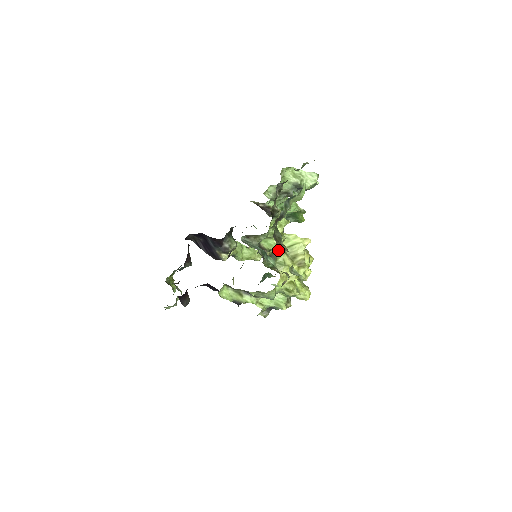
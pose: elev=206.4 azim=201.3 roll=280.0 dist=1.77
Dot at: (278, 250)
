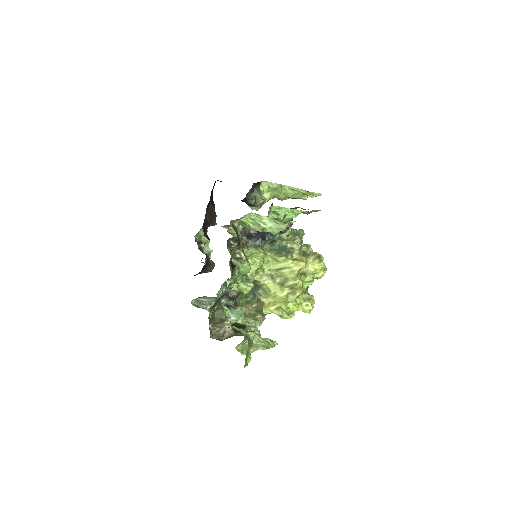
Dot at: (263, 275)
